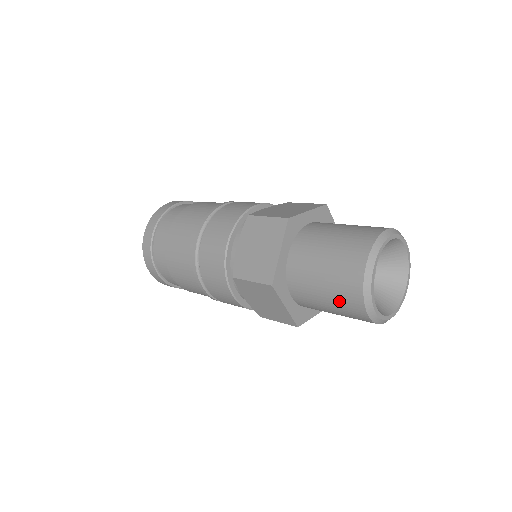
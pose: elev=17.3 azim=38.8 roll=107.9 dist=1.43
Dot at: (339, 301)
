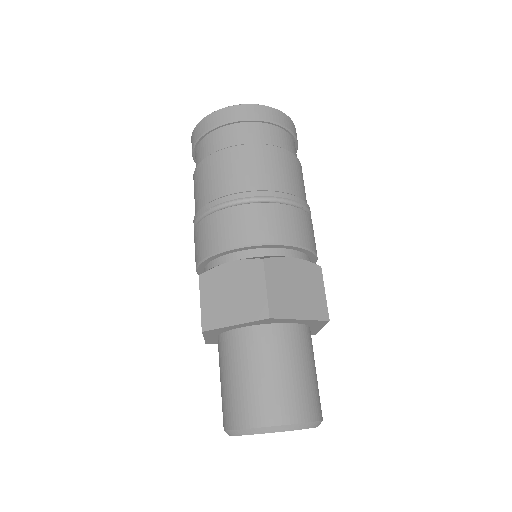
Dot at: occluded
